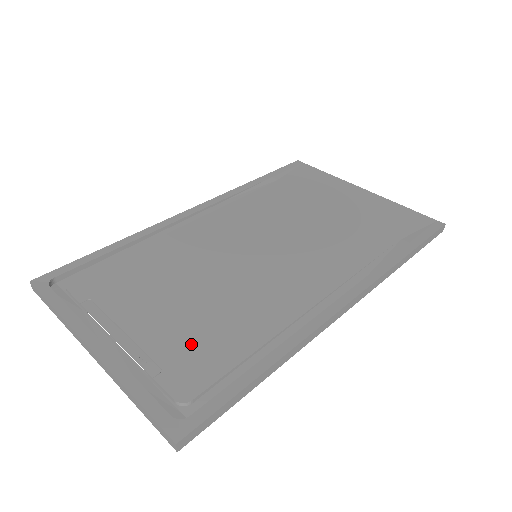
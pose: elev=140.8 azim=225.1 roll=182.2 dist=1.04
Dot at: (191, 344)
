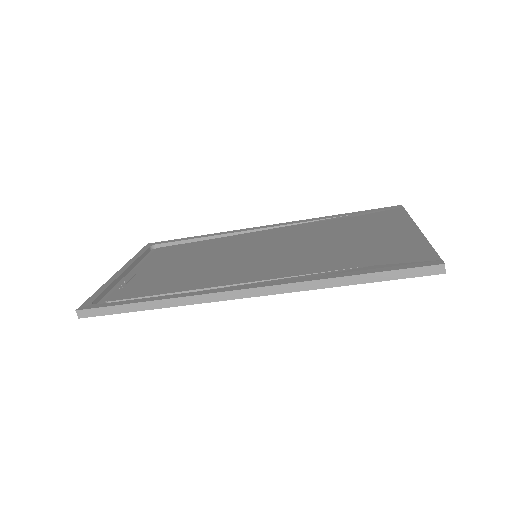
Dot at: (149, 282)
